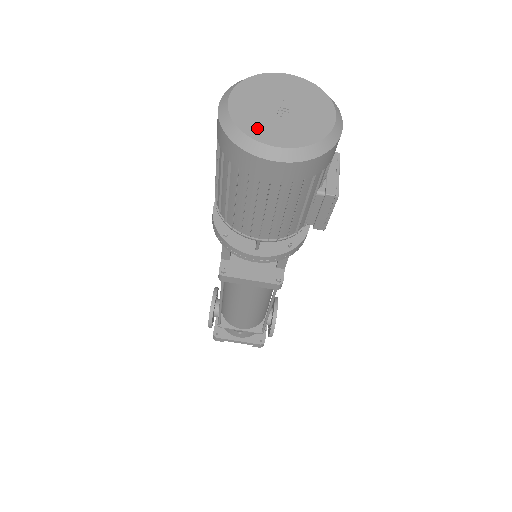
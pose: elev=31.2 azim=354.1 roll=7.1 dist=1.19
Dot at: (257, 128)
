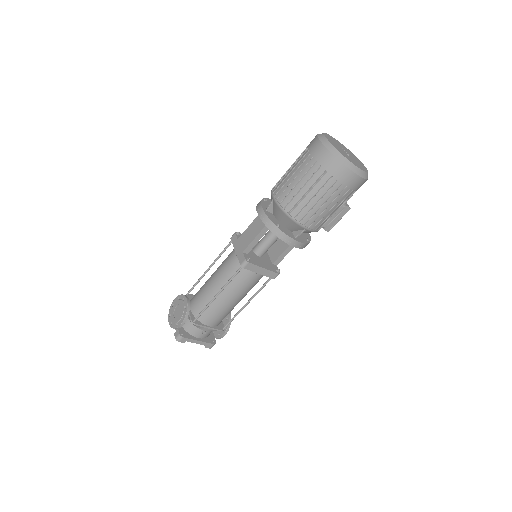
Dot at: (347, 157)
